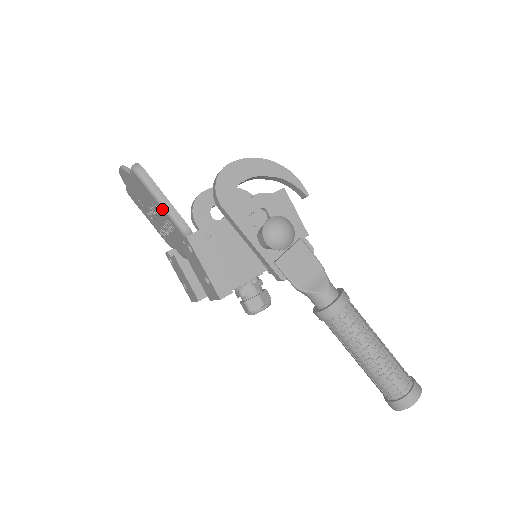
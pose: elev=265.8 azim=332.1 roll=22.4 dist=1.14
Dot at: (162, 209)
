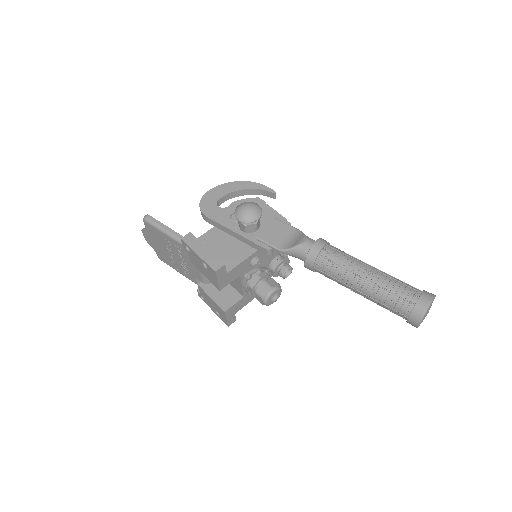
Dot at: (167, 236)
